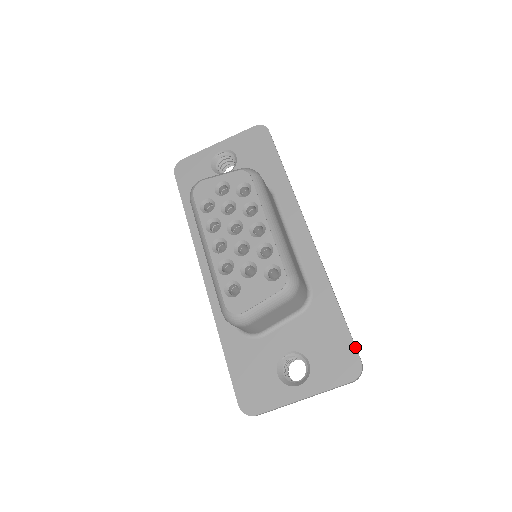
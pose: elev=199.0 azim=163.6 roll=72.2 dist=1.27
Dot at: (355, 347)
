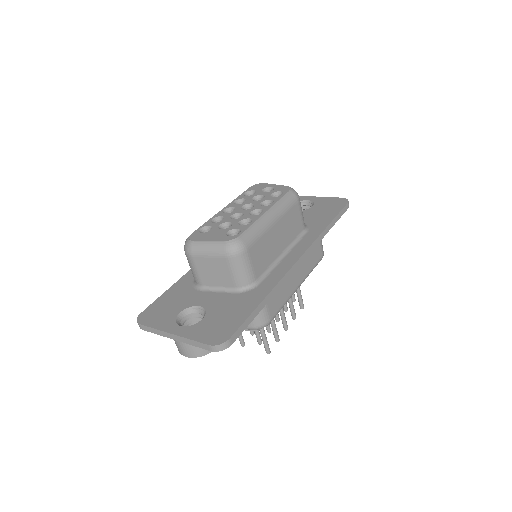
Dot at: (237, 329)
